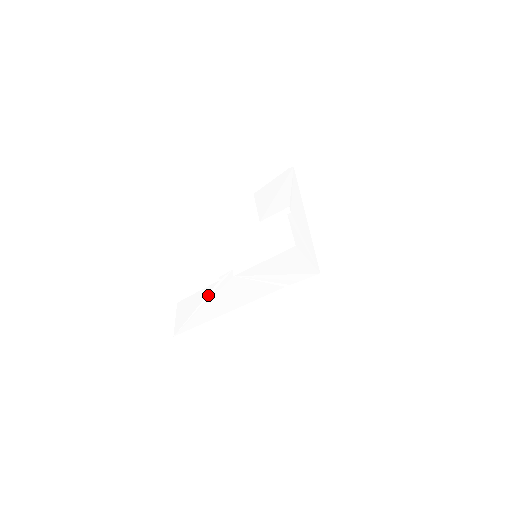
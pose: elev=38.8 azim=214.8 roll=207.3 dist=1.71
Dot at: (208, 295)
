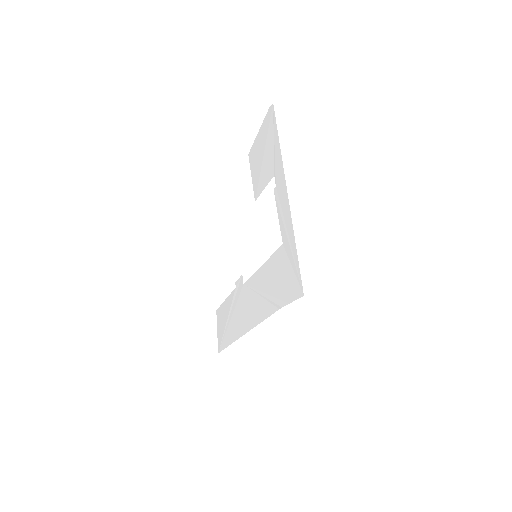
Dot at: (231, 307)
